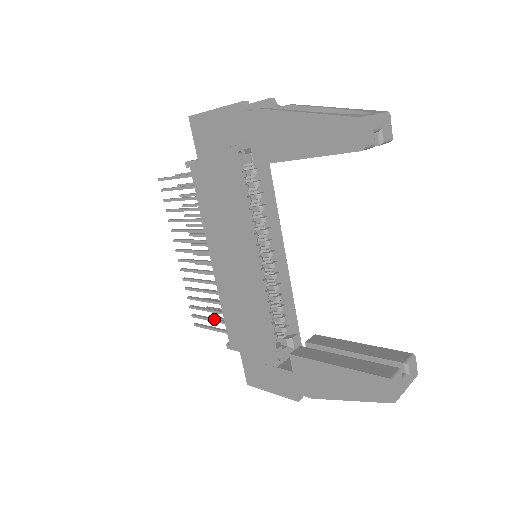
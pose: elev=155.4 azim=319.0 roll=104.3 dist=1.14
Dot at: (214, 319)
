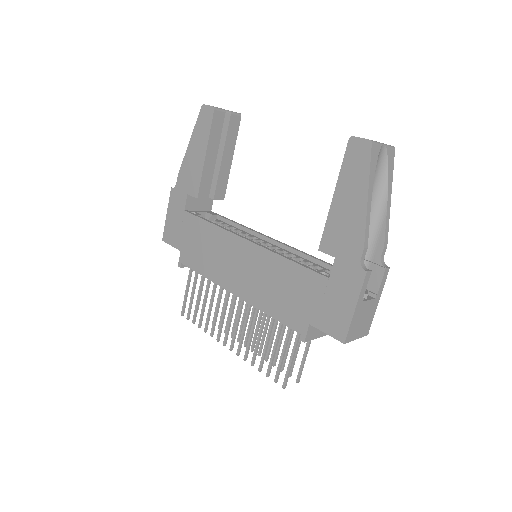
Dot at: (283, 347)
